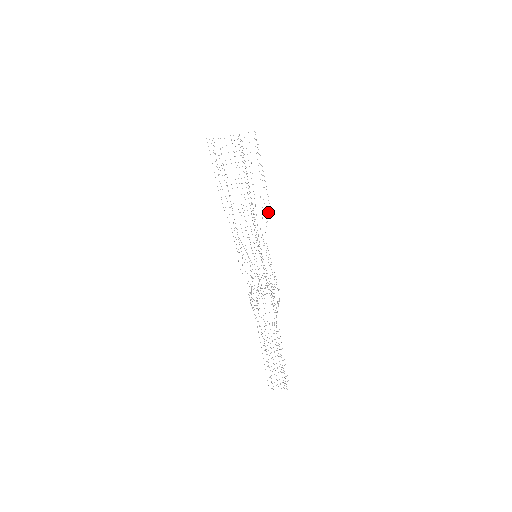
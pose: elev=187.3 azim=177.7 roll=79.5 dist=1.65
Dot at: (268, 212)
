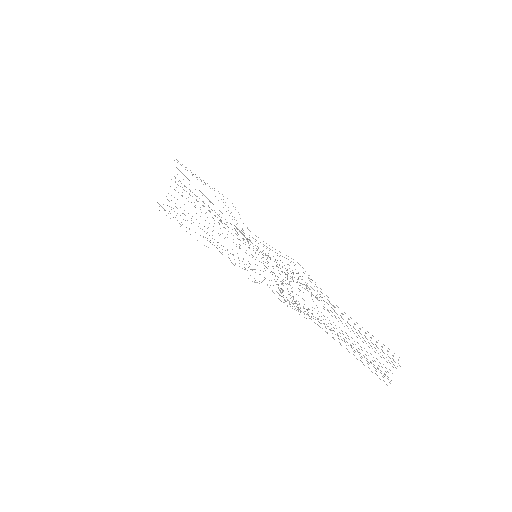
Dot at: occluded
